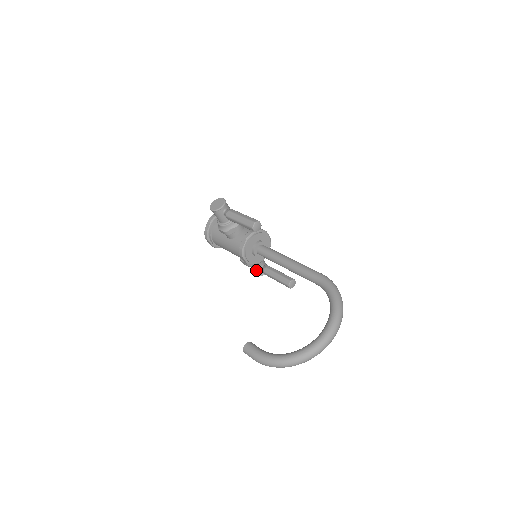
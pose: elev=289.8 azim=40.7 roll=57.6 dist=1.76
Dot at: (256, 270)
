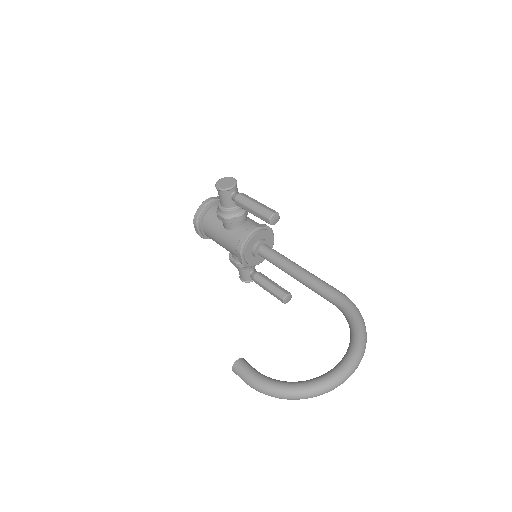
Dot at: (244, 274)
